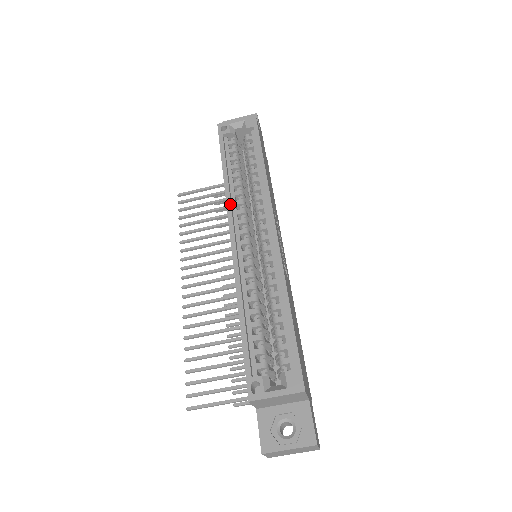
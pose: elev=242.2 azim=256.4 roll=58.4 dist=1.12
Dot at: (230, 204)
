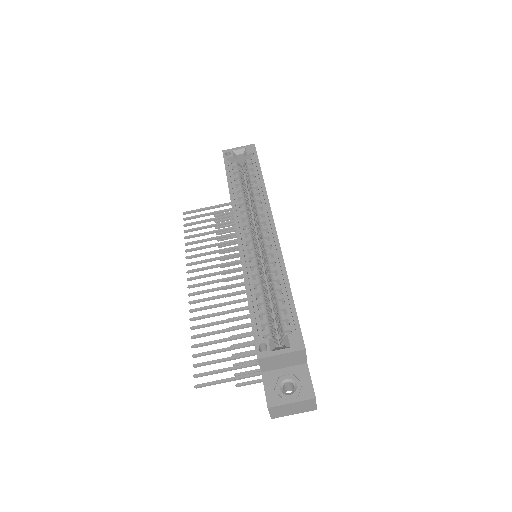
Dot at: (235, 210)
